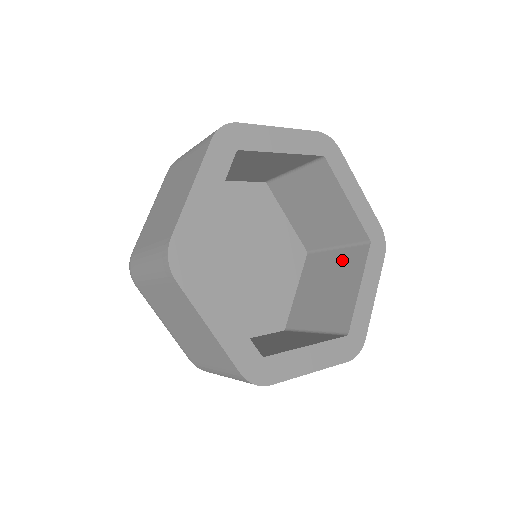
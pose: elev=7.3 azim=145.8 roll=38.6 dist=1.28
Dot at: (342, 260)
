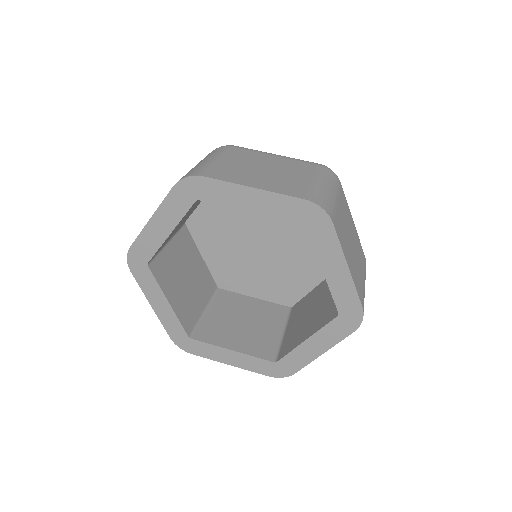
Dot at: occluded
